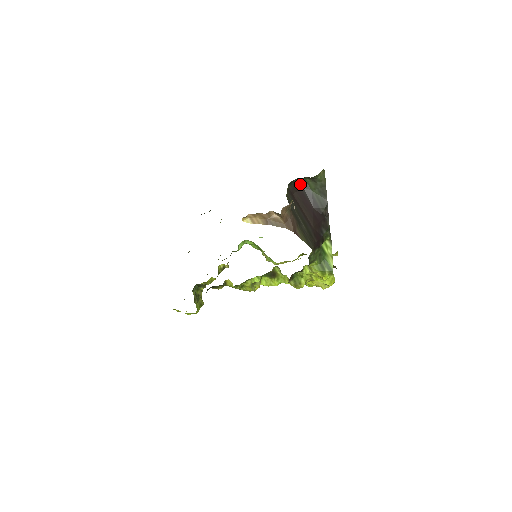
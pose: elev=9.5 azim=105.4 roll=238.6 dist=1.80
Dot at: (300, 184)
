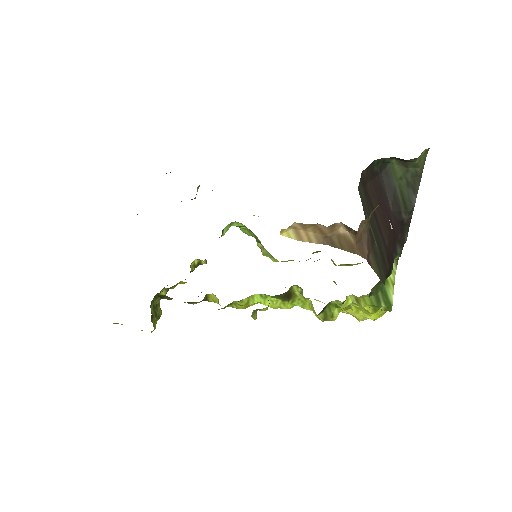
Dot at: (379, 167)
